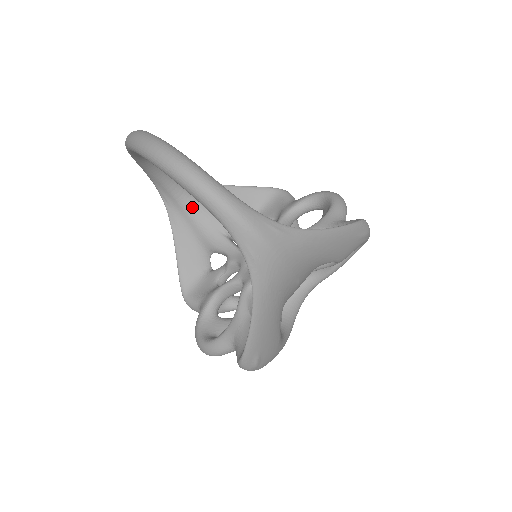
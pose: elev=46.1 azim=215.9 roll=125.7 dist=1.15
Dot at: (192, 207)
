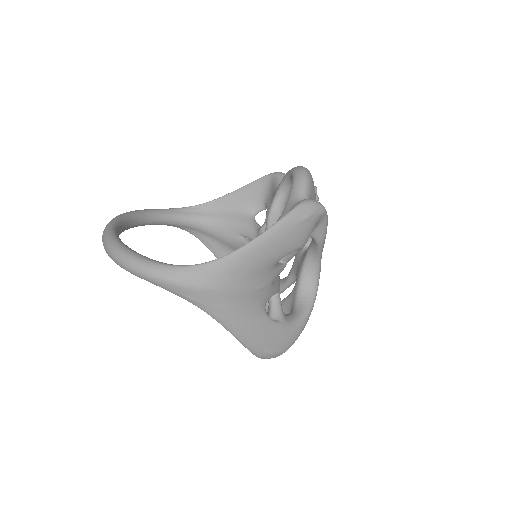
Dot at: (209, 227)
